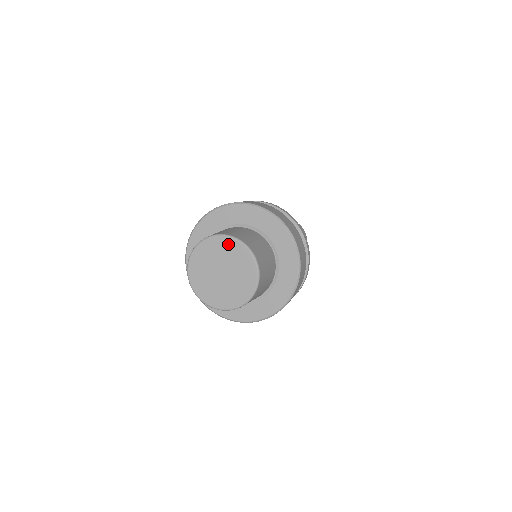
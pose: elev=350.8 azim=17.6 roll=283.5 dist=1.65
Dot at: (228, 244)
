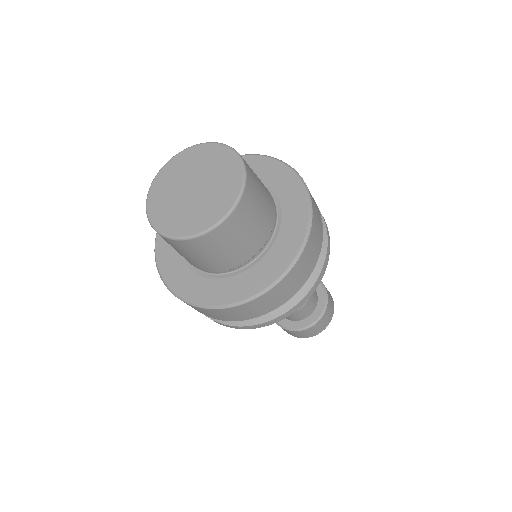
Dot at: (195, 153)
